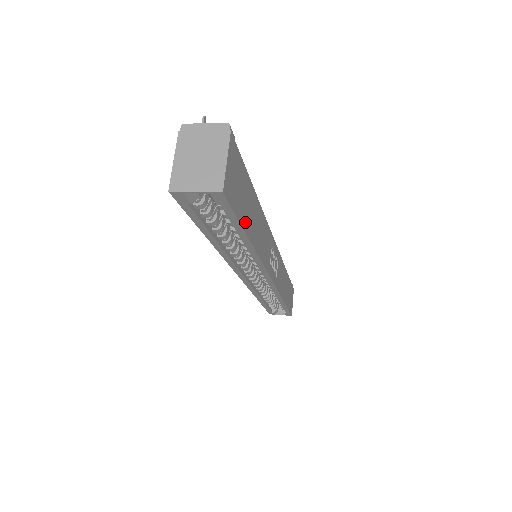
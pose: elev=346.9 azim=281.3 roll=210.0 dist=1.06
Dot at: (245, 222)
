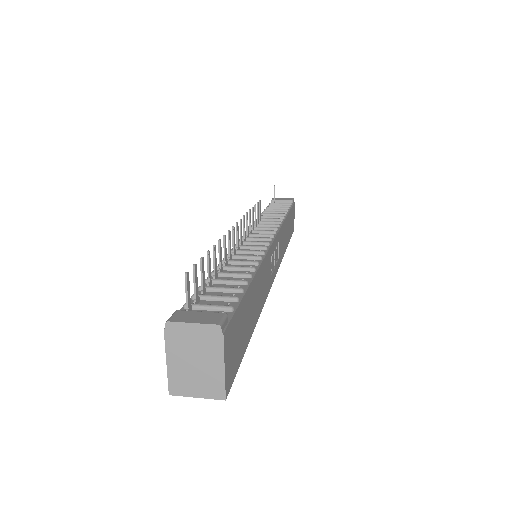
Dot at: (247, 337)
